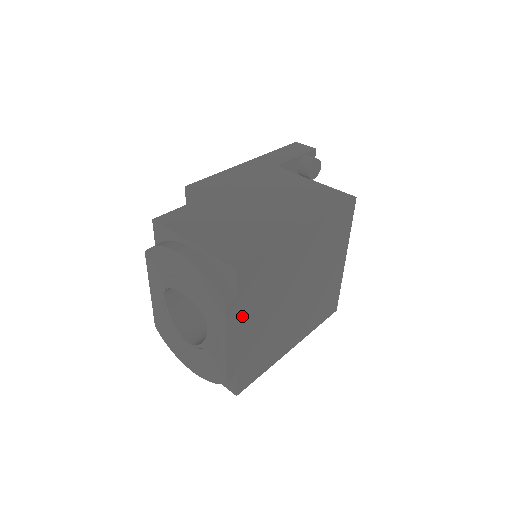
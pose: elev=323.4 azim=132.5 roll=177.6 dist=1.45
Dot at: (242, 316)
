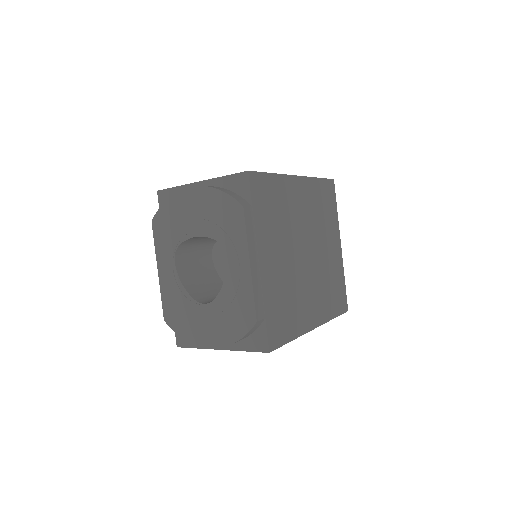
Dot at: (259, 234)
